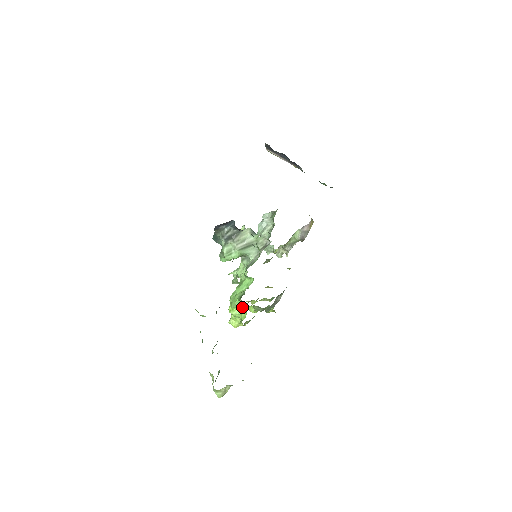
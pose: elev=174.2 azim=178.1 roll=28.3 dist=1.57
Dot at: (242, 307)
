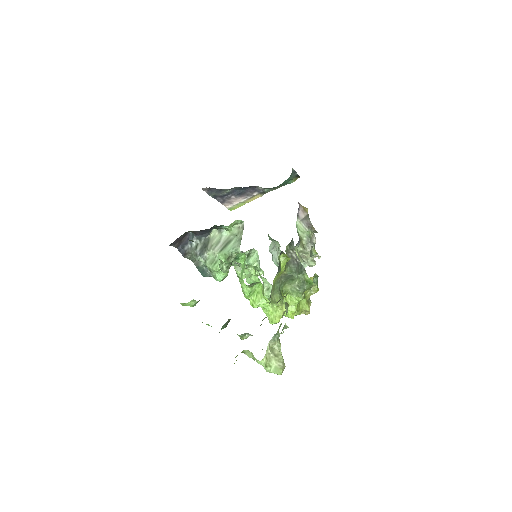
Dot at: (257, 288)
